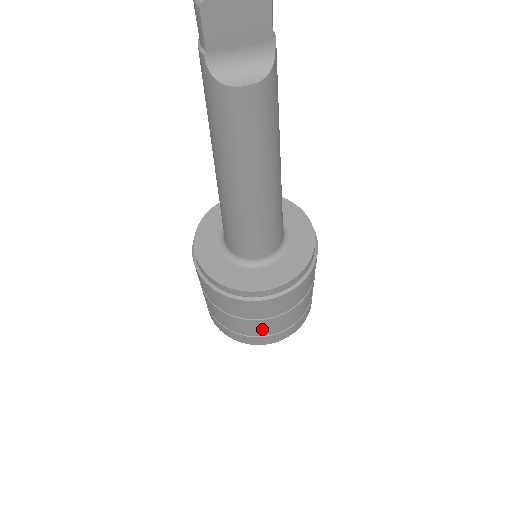
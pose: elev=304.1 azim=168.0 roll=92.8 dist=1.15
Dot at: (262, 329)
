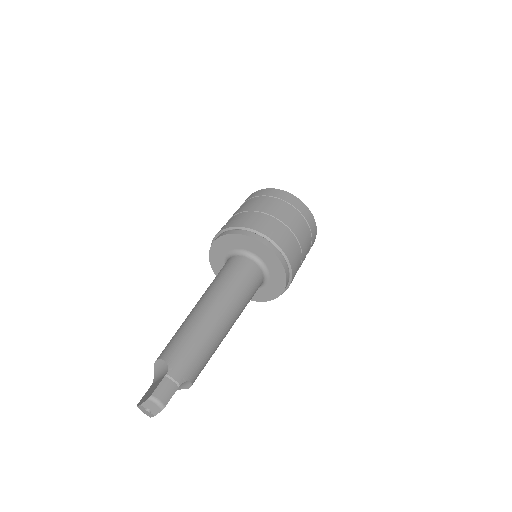
Dot at: occluded
